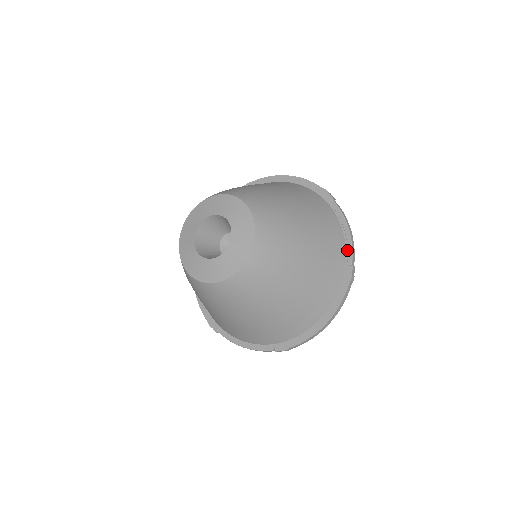
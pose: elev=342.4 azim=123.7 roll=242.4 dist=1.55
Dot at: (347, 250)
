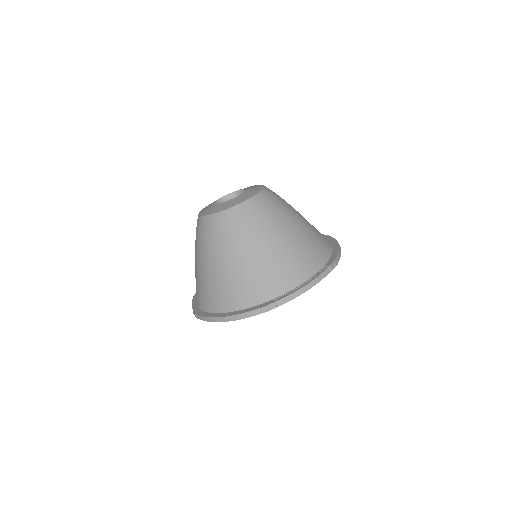
Dot at: (287, 293)
